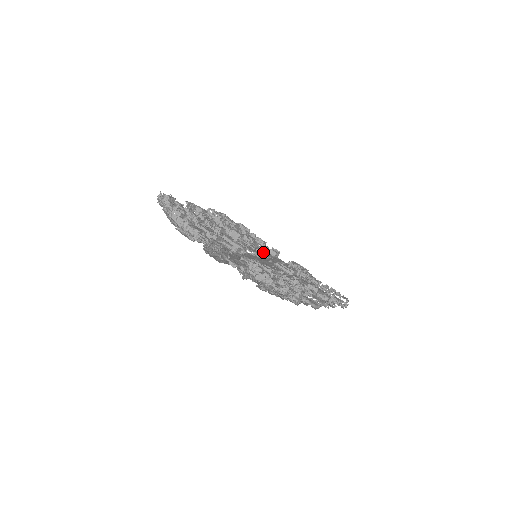
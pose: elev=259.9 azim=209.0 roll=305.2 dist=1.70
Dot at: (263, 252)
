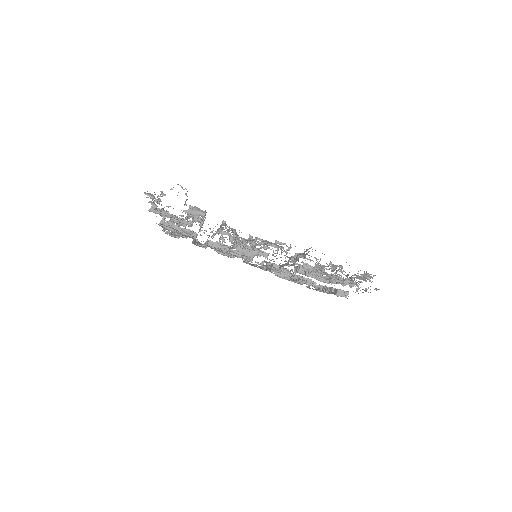
Dot at: (316, 288)
